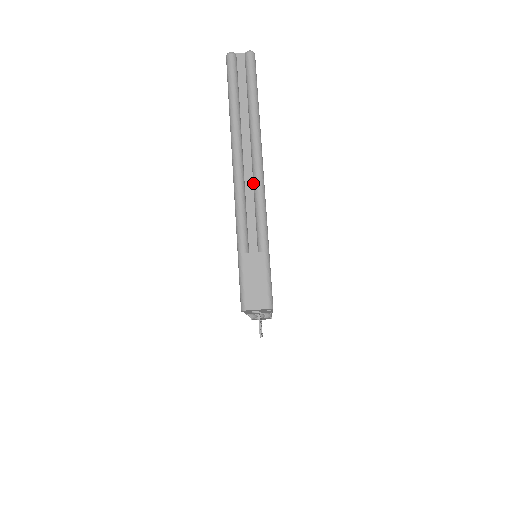
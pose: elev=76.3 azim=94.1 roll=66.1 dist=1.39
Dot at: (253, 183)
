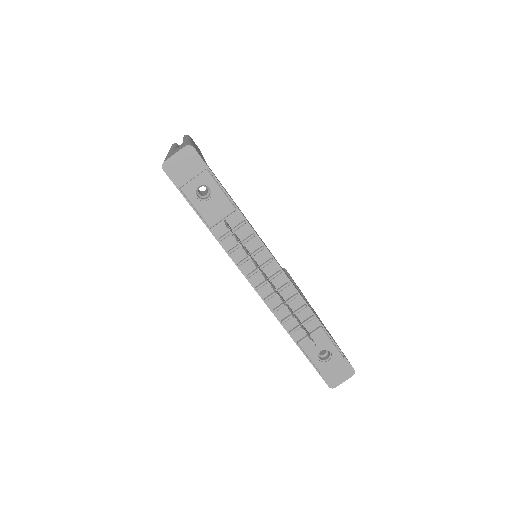
Dot at: occluded
